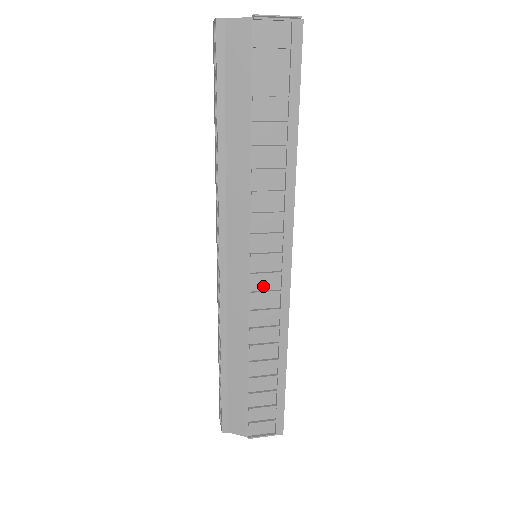
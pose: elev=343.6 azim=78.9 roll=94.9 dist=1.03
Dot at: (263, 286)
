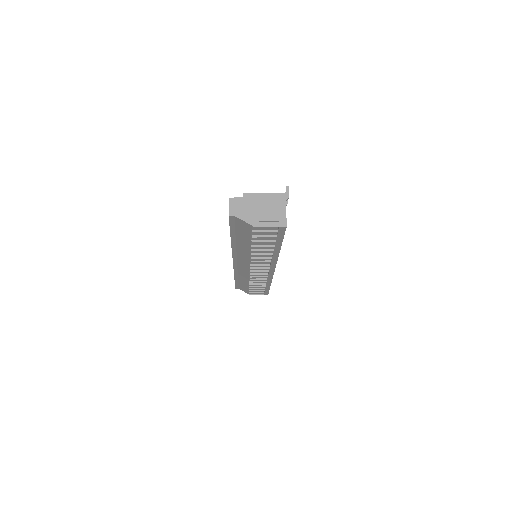
Dot at: (258, 272)
